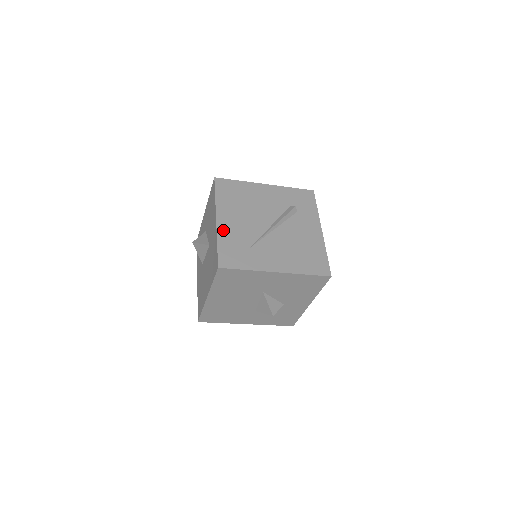
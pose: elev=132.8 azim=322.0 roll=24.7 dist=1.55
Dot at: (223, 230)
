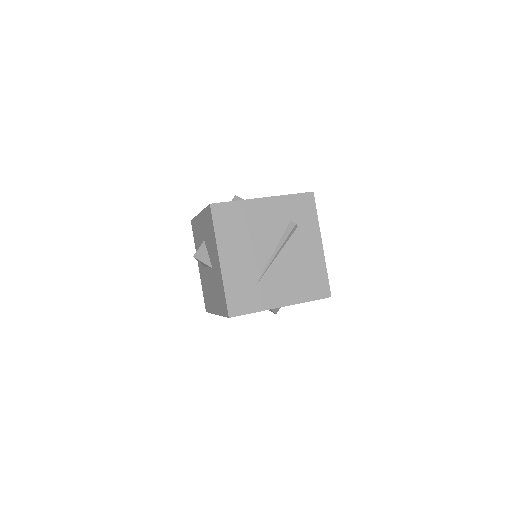
Dot at: (228, 272)
